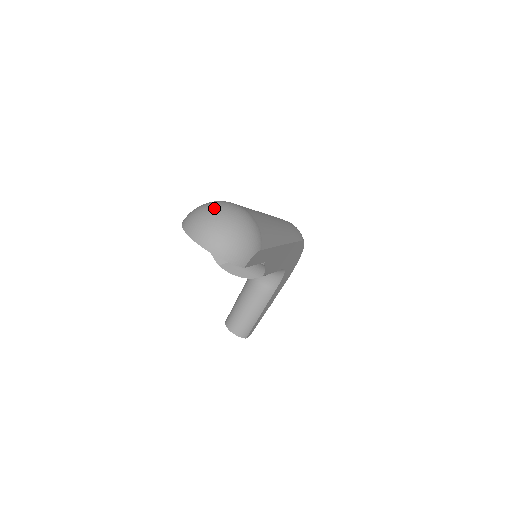
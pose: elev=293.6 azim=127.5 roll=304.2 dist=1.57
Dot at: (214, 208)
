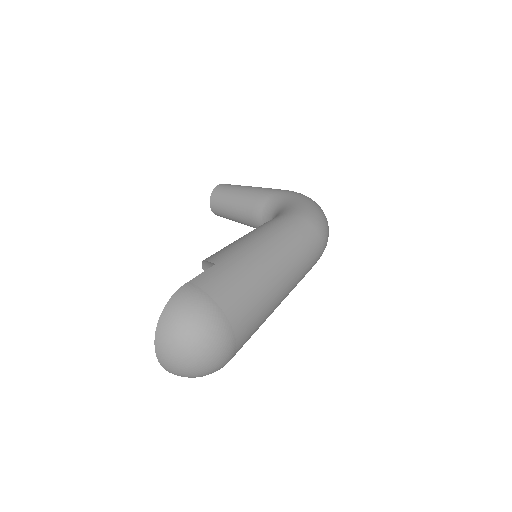
Dot at: (197, 346)
